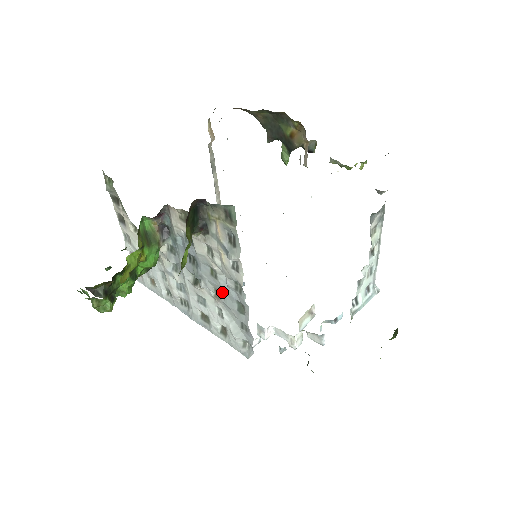
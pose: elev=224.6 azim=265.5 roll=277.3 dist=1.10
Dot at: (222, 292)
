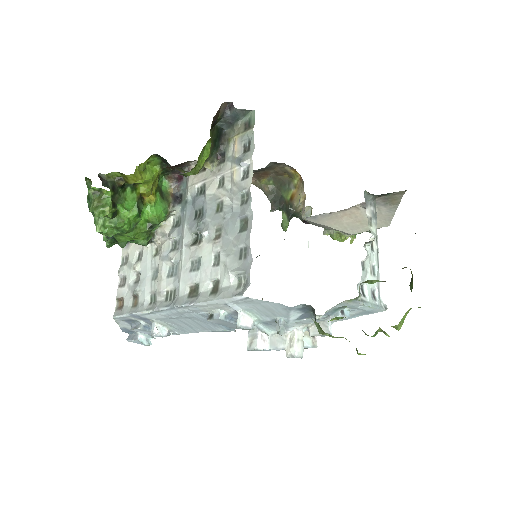
Dot at: (225, 223)
